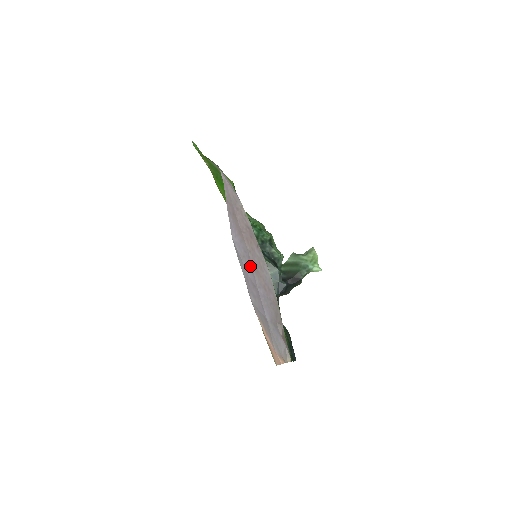
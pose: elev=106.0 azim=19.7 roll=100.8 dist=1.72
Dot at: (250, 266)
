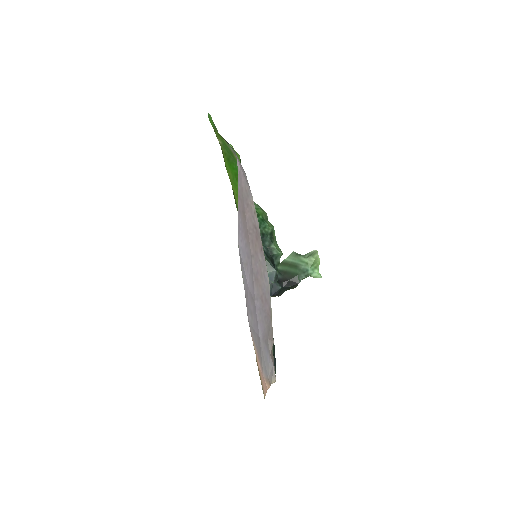
Dot at: (251, 275)
